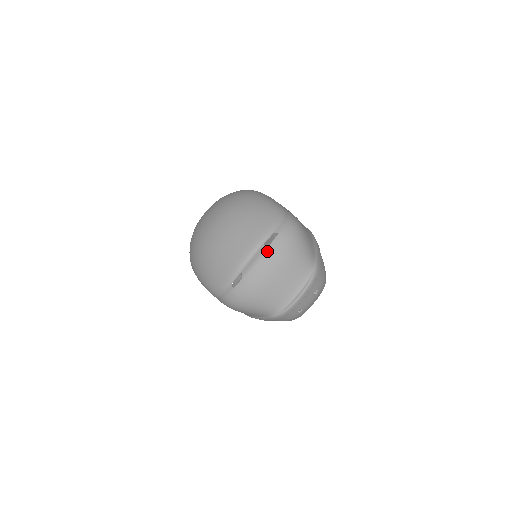
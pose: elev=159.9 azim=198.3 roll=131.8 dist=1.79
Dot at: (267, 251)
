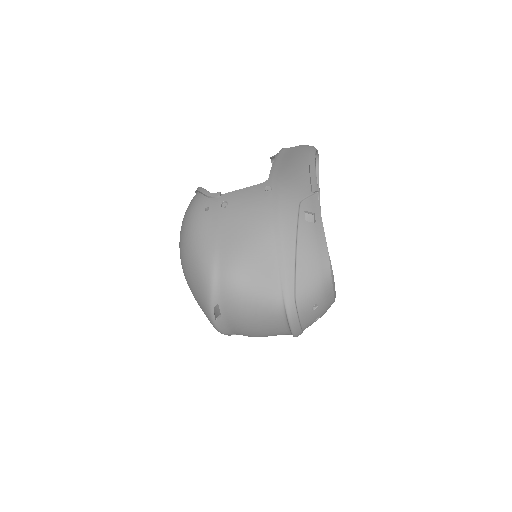
Dot at: (225, 320)
